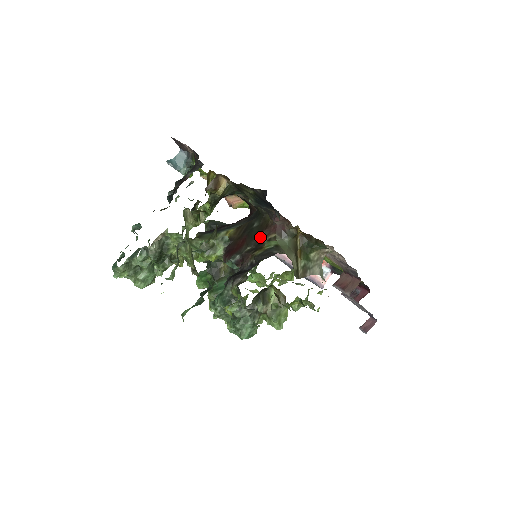
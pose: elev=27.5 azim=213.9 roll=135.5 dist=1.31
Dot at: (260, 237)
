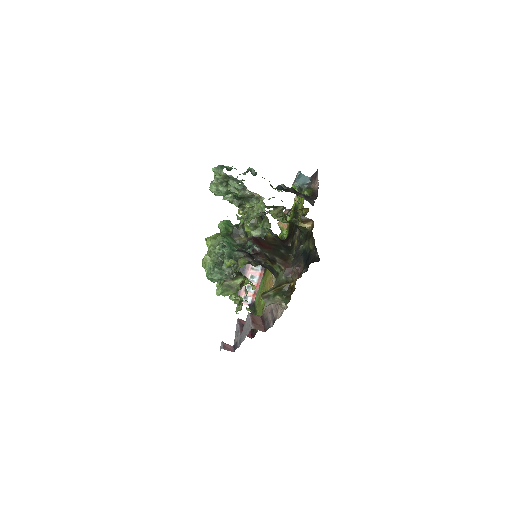
Dot at: (278, 259)
